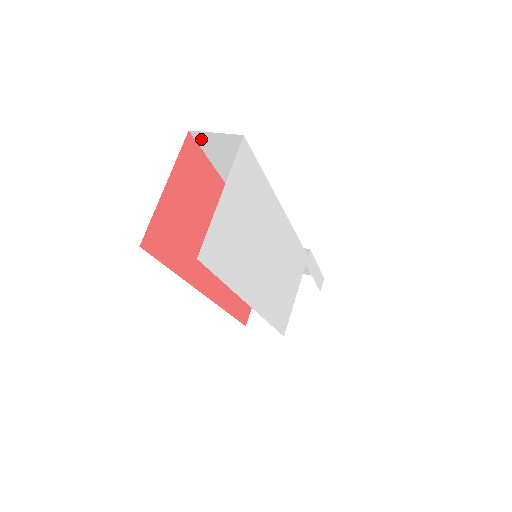
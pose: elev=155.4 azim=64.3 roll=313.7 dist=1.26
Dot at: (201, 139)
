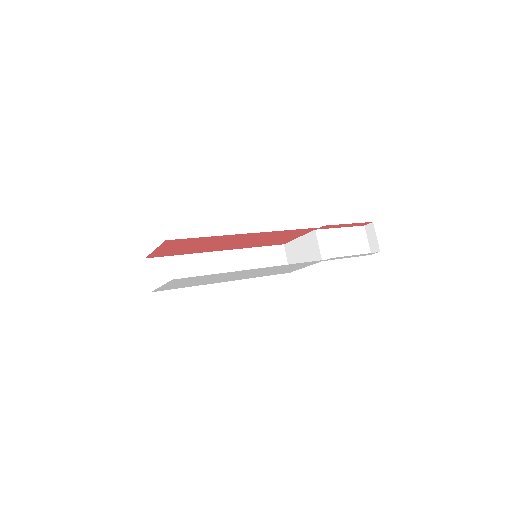
Dot at: occluded
